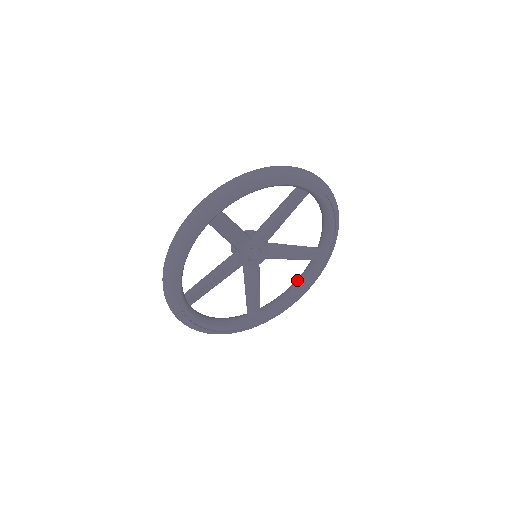
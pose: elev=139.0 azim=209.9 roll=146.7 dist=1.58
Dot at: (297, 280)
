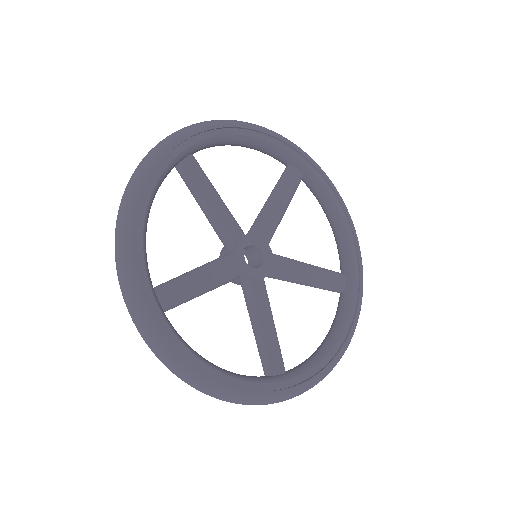
Dot at: occluded
